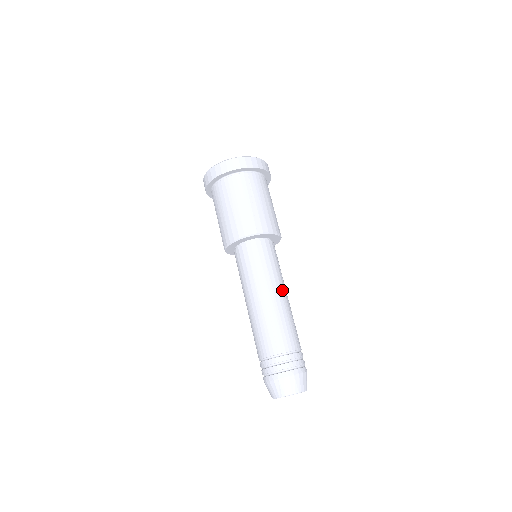
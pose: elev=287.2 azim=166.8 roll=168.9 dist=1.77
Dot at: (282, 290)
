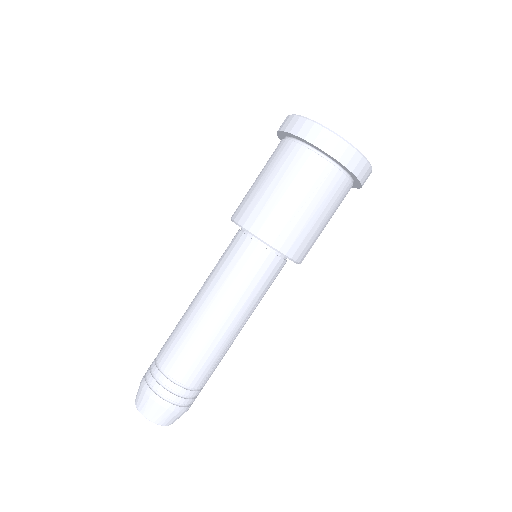
Dot at: (240, 321)
